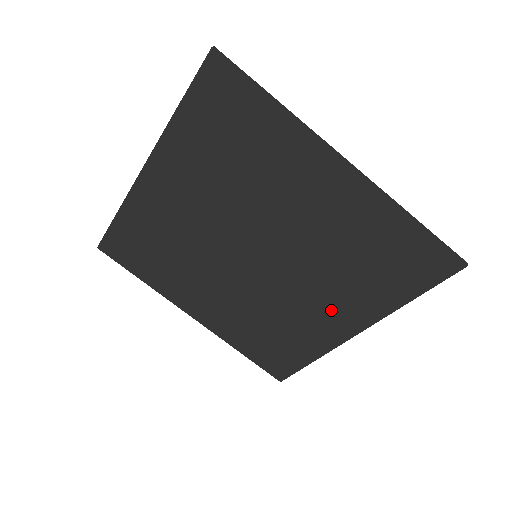
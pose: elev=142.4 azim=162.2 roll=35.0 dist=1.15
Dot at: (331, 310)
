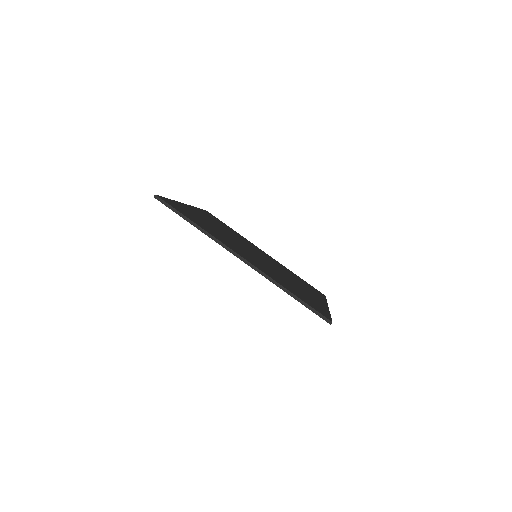
Dot at: occluded
